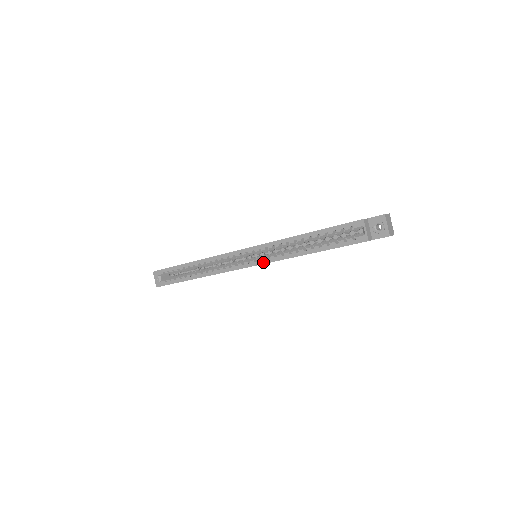
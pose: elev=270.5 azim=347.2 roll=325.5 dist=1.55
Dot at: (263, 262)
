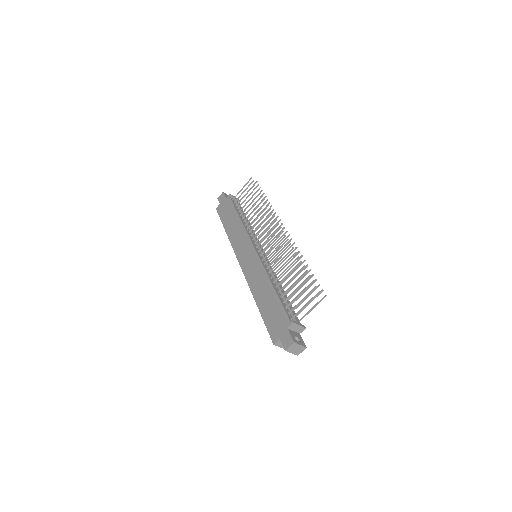
Dot at: occluded
